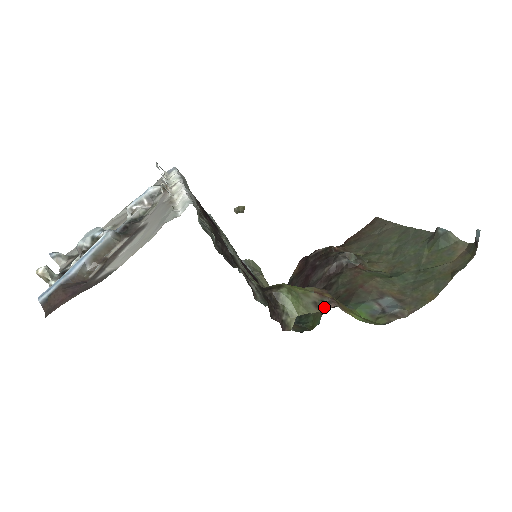
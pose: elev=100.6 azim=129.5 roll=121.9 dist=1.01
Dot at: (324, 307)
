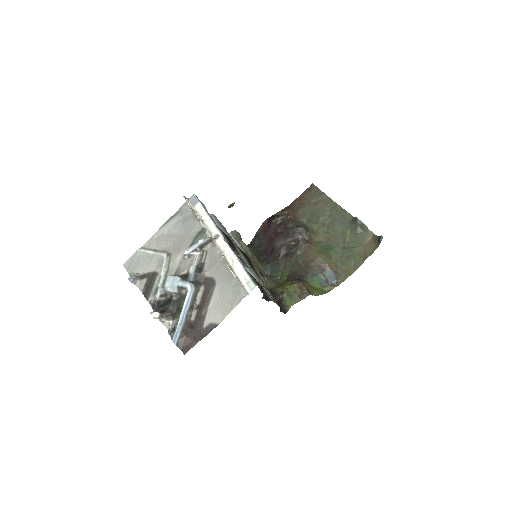
Dot at: (304, 297)
